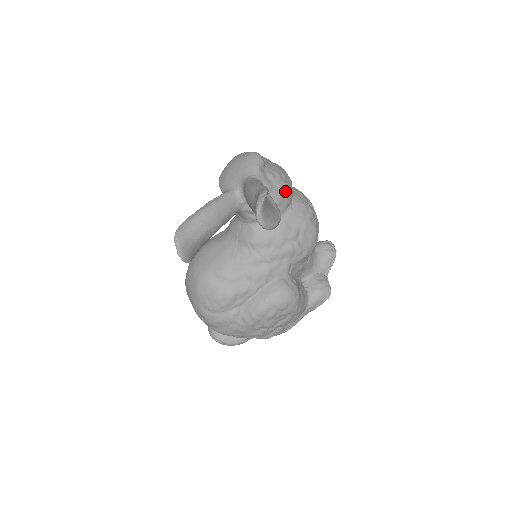
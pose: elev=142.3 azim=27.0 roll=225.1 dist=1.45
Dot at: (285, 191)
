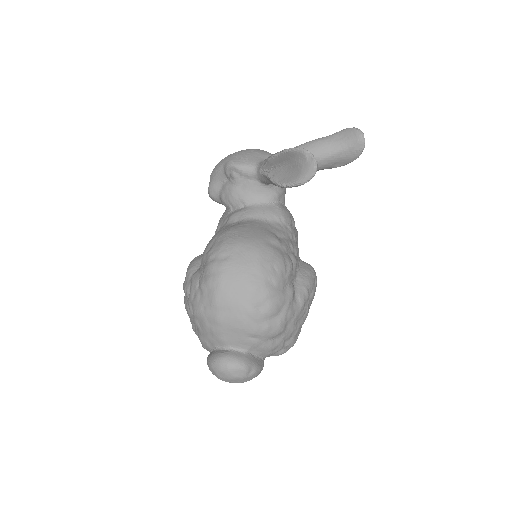
Dot at: occluded
